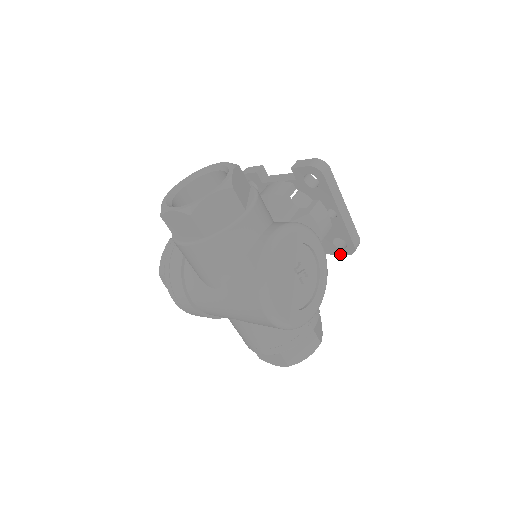
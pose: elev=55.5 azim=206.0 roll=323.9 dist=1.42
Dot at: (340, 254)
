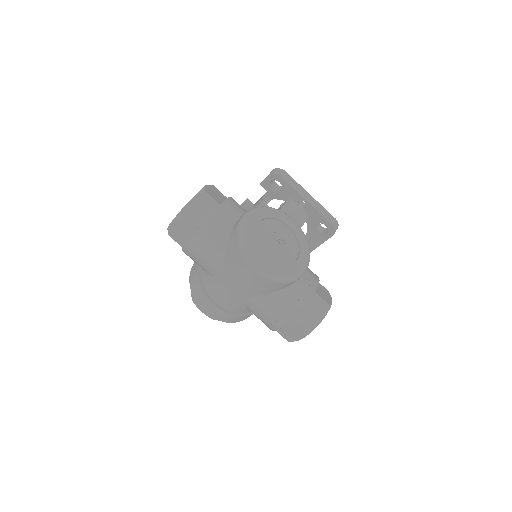
Dot at: (327, 239)
